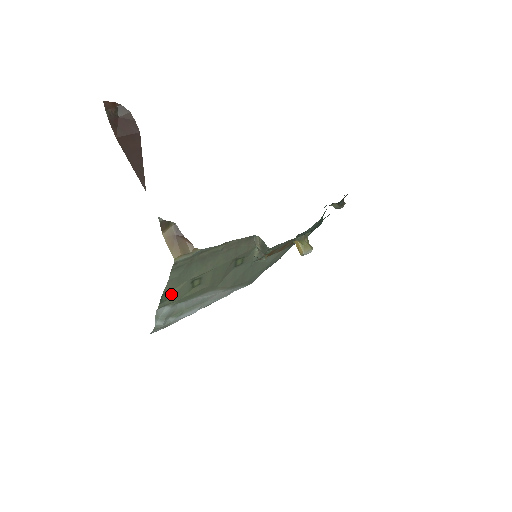
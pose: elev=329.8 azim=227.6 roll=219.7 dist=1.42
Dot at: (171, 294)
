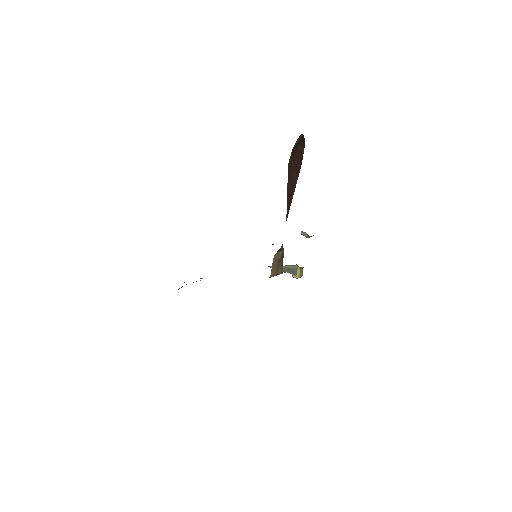
Dot at: occluded
